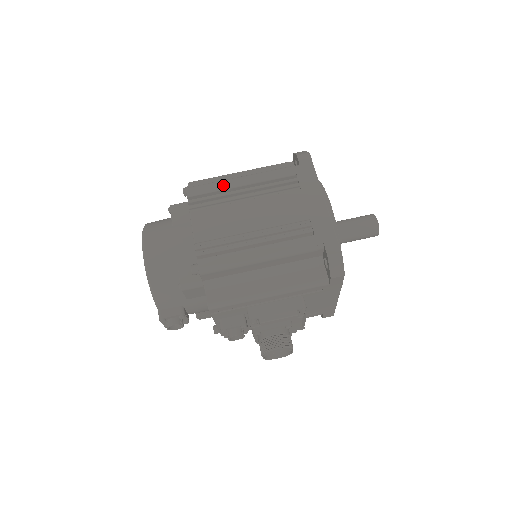
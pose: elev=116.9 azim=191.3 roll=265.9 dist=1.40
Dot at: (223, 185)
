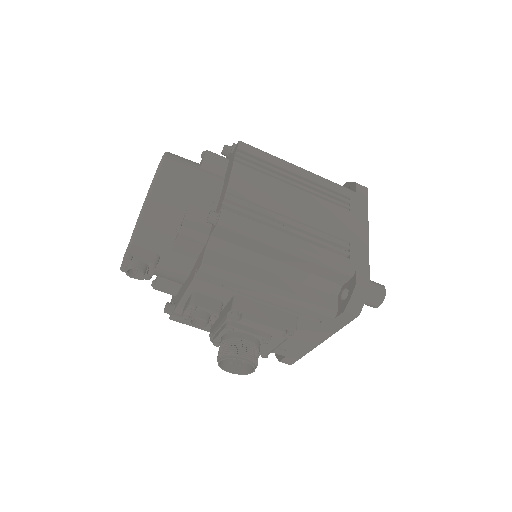
Dot at: (278, 161)
